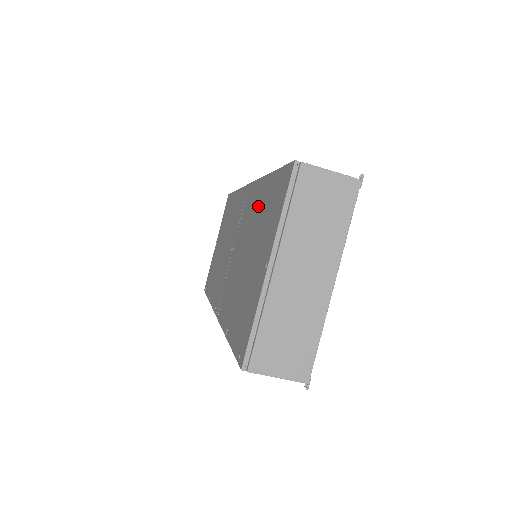
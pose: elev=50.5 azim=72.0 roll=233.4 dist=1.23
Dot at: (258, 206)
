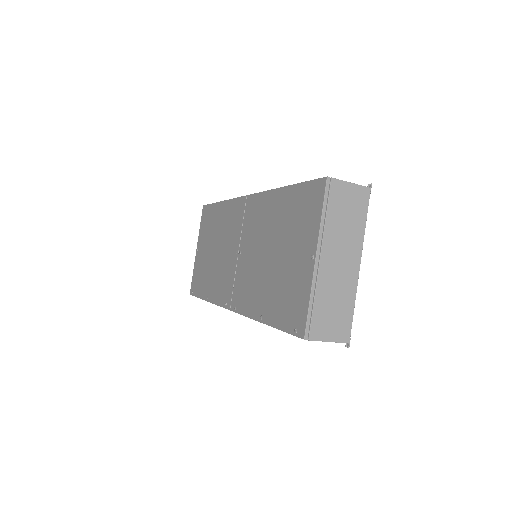
Dot at: (275, 213)
